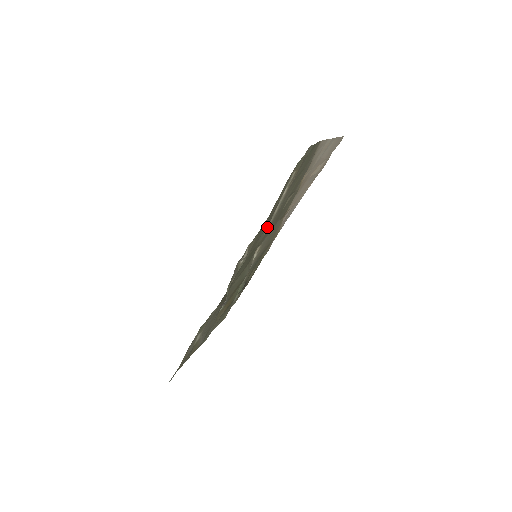
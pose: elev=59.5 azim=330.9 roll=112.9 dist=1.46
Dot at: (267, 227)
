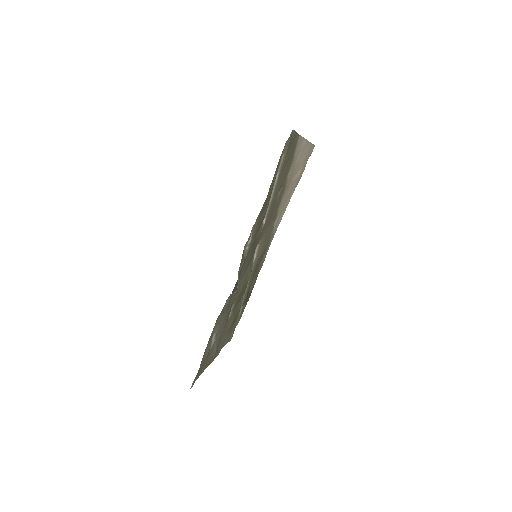
Dot at: (264, 221)
